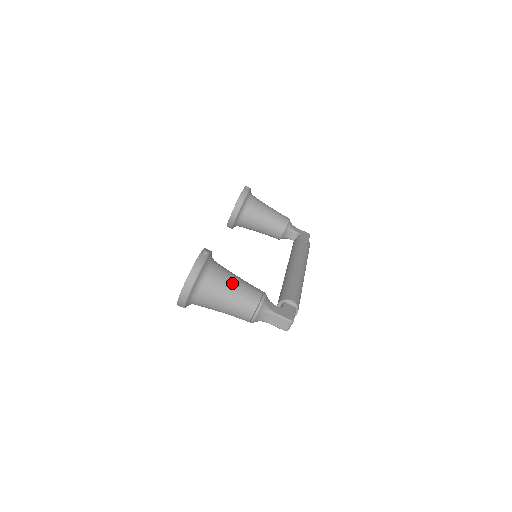
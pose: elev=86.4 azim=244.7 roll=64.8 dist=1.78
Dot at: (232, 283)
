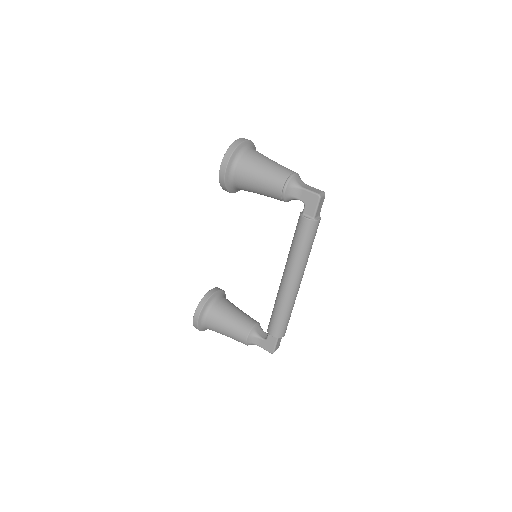
Dot at: occluded
